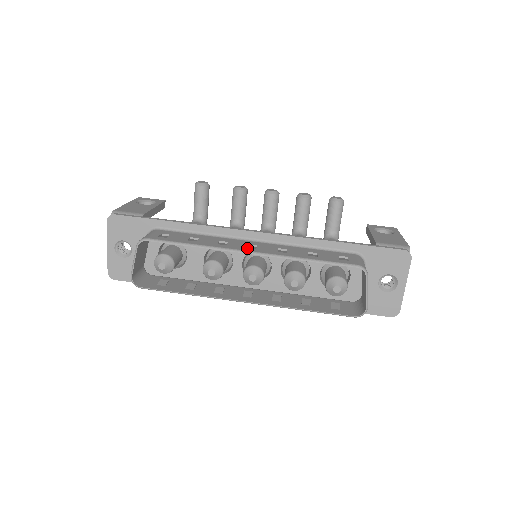
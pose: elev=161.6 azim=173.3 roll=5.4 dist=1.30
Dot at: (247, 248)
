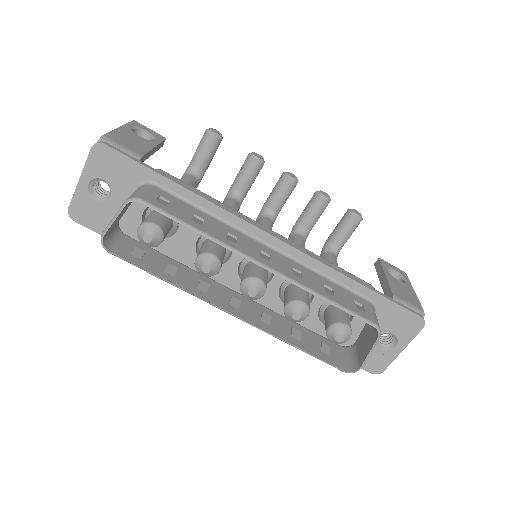
Dot at: (260, 257)
